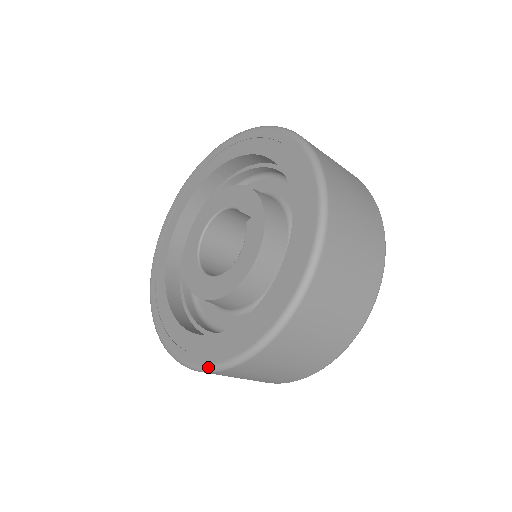
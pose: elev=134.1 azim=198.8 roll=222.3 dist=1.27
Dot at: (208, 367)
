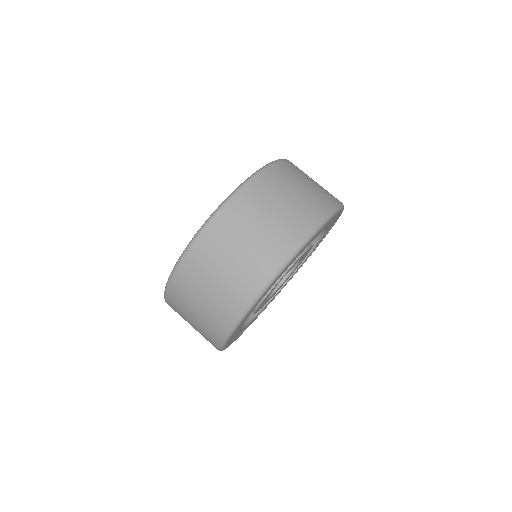
Dot at: occluded
